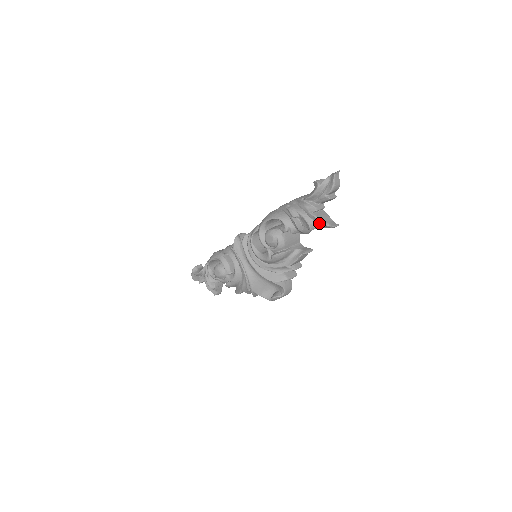
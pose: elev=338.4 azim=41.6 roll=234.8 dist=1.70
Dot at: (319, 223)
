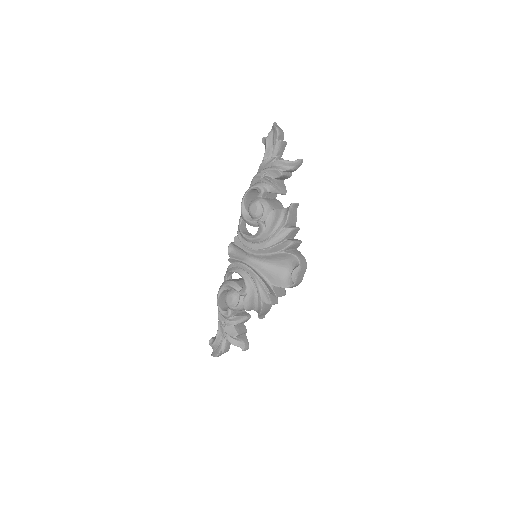
Dot at: (285, 165)
